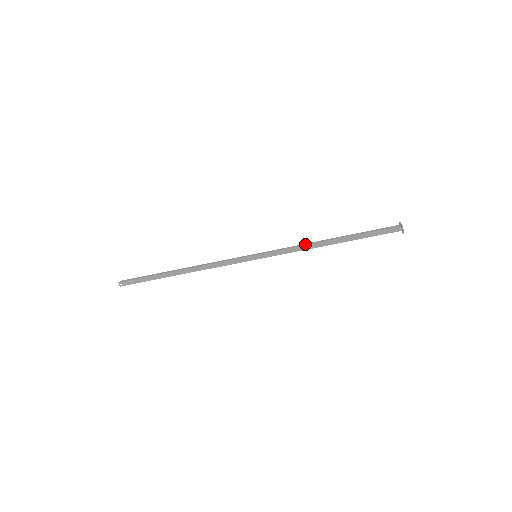
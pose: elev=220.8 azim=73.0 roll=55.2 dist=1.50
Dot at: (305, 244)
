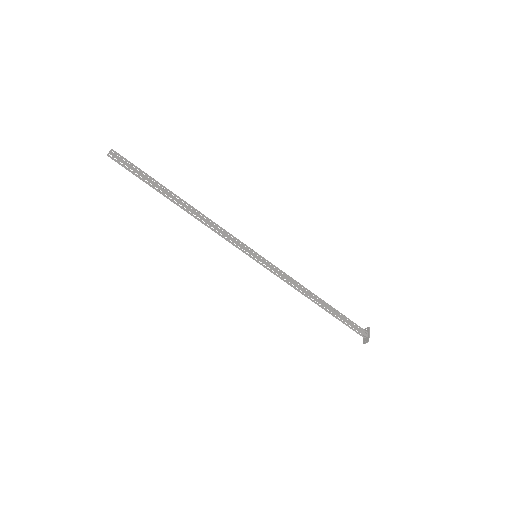
Dot at: (299, 285)
